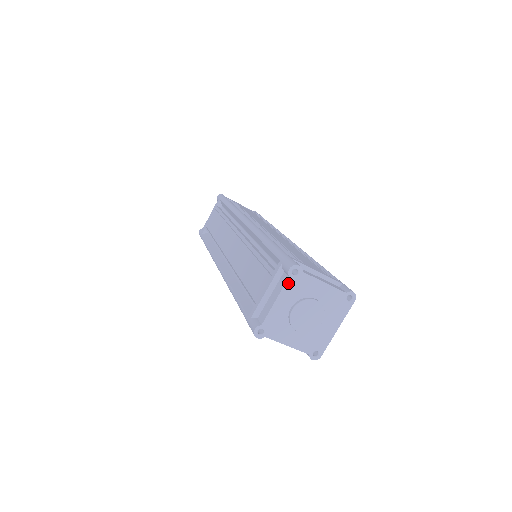
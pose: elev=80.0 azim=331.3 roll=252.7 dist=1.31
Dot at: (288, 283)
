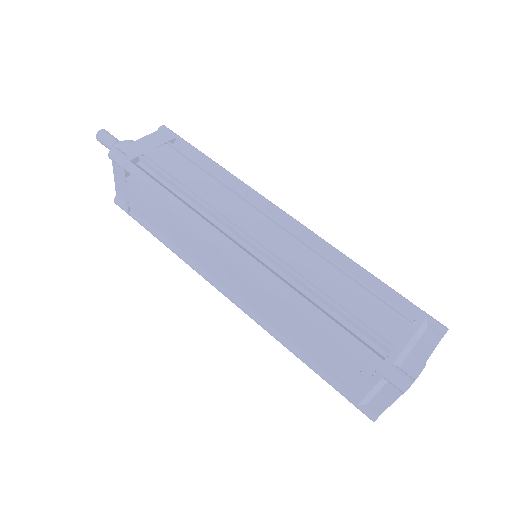
Dot at: (402, 393)
